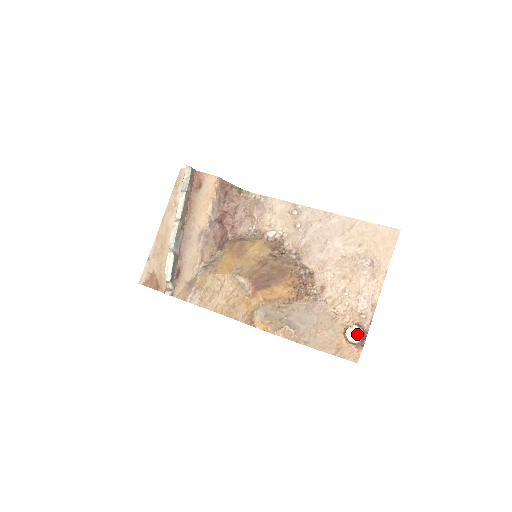
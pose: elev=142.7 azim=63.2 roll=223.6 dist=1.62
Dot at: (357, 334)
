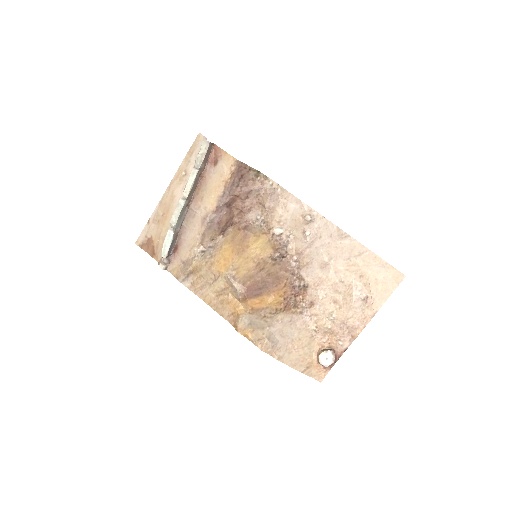
Dot at: (329, 359)
